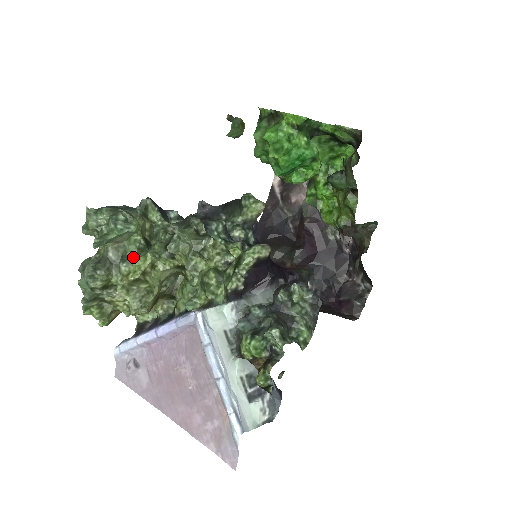
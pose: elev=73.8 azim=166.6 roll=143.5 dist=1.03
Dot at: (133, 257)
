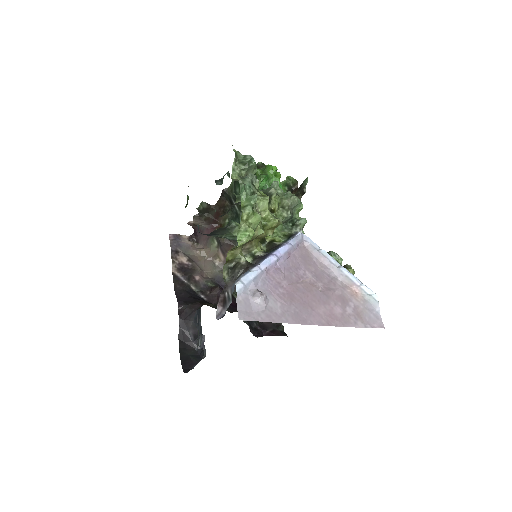
Dot at: occluded
